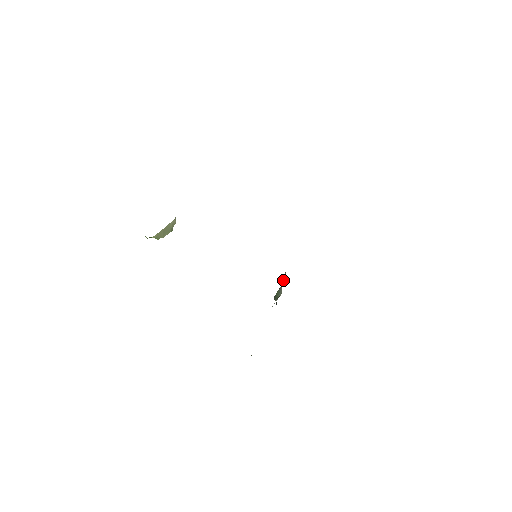
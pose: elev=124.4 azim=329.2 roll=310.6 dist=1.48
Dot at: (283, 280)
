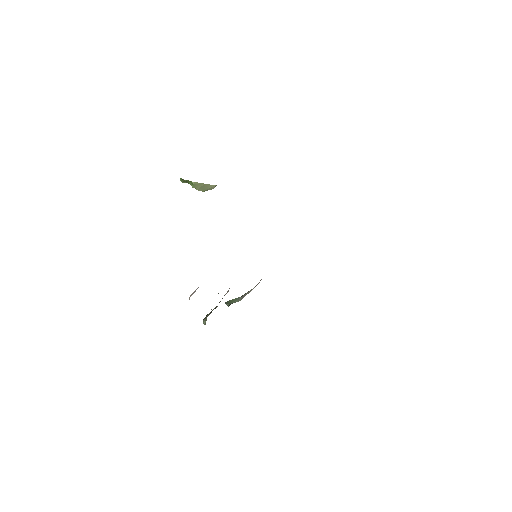
Dot at: (248, 292)
